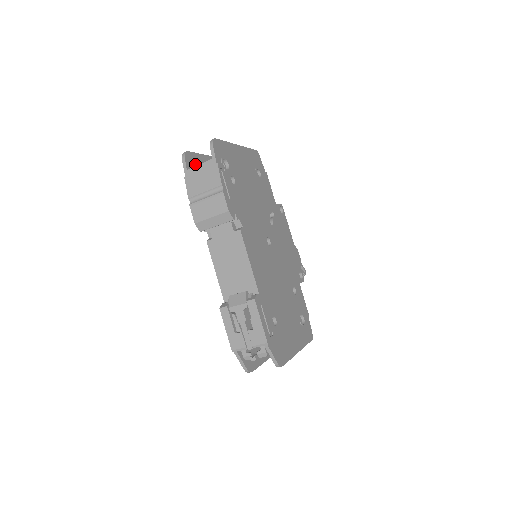
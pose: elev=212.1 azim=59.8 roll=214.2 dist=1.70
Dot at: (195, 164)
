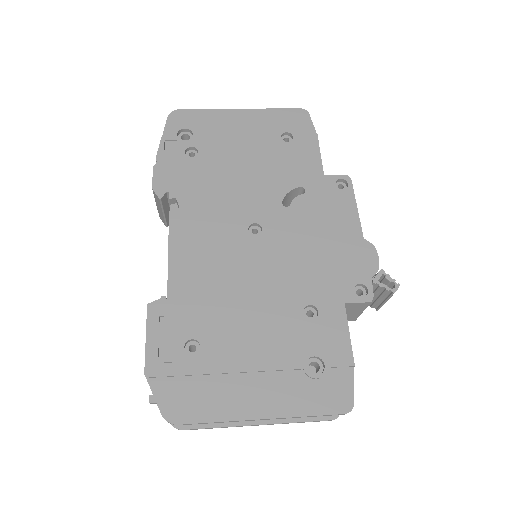
Dot at: occluded
